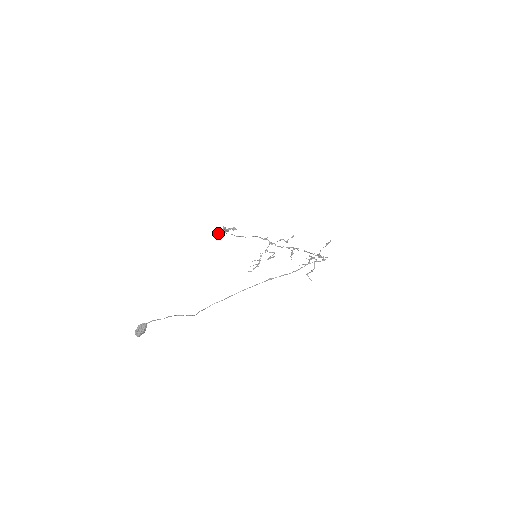
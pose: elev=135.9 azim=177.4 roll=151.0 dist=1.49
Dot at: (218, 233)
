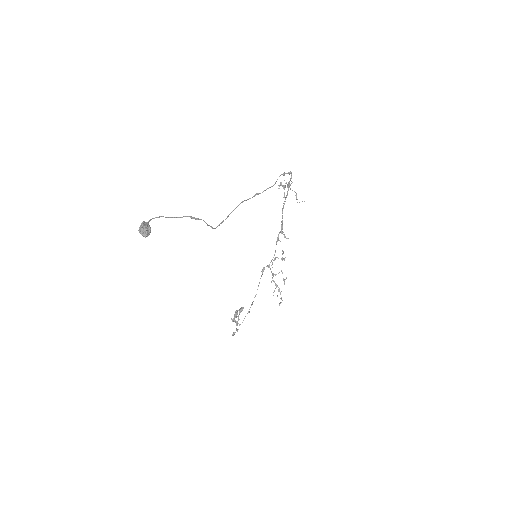
Dot at: (234, 332)
